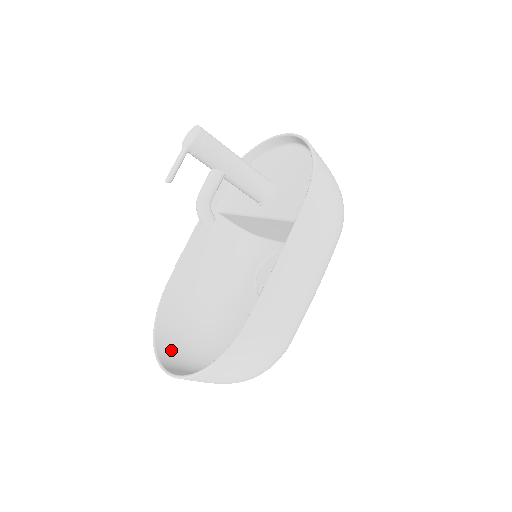
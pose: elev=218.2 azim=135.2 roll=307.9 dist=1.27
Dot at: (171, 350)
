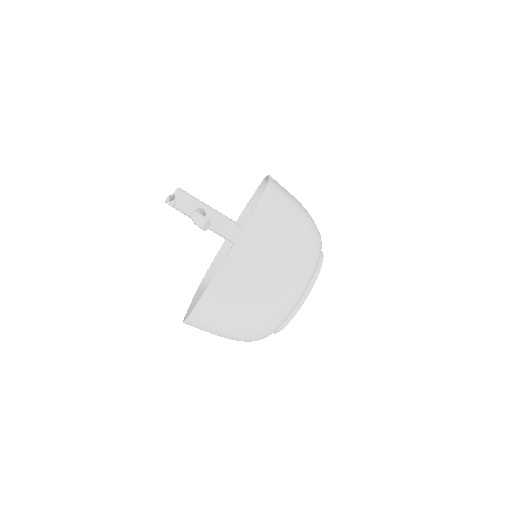
Dot at: (216, 310)
